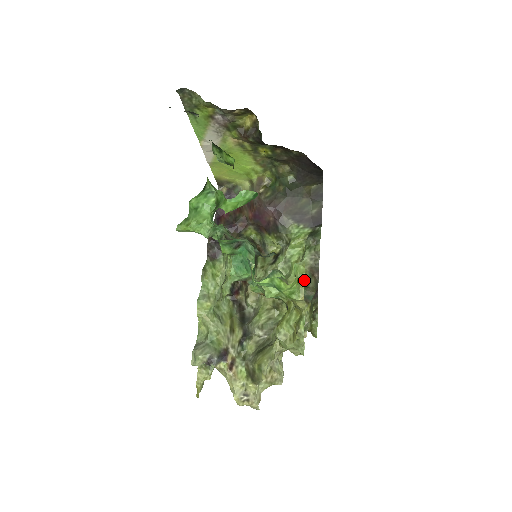
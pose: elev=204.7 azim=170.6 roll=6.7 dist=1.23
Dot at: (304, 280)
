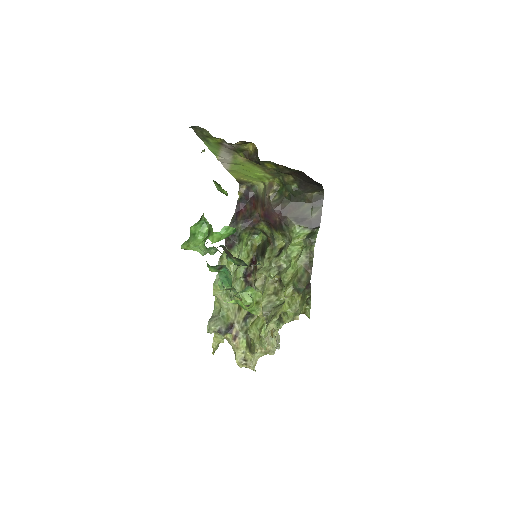
Dot at: occluded
